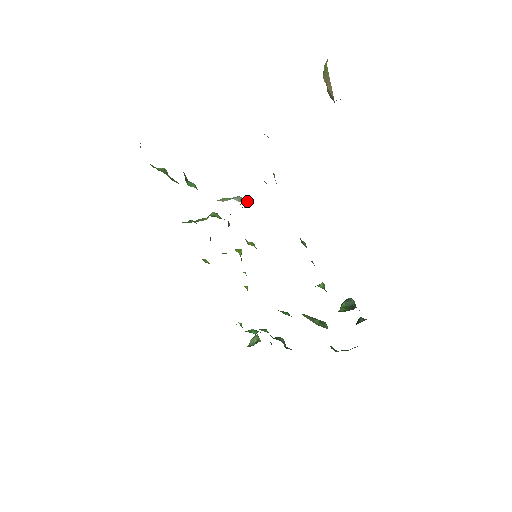
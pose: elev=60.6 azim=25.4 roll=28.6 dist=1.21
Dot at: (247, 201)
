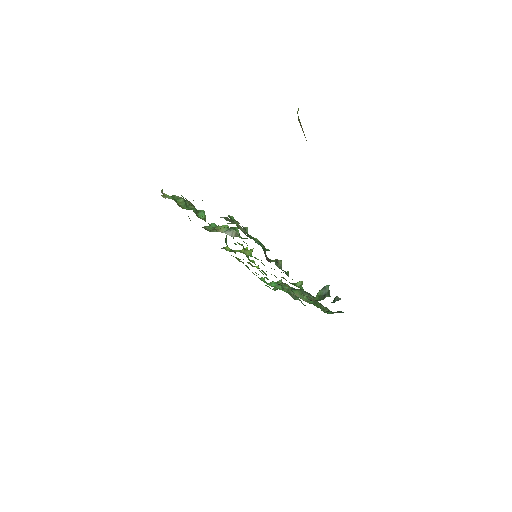
Dot at: (237, 235)
